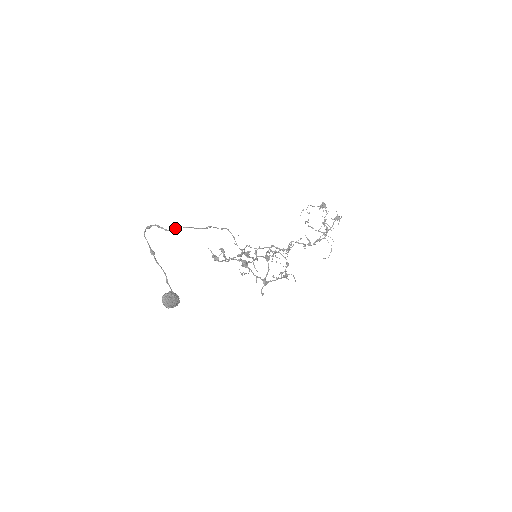
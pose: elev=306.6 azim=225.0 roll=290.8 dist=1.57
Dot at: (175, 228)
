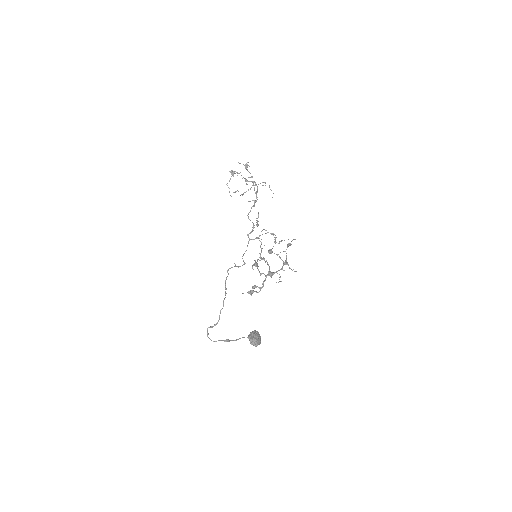
Dot at: (219, 315)
